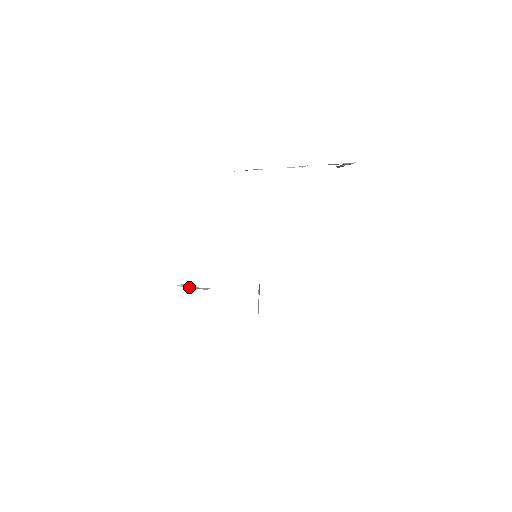
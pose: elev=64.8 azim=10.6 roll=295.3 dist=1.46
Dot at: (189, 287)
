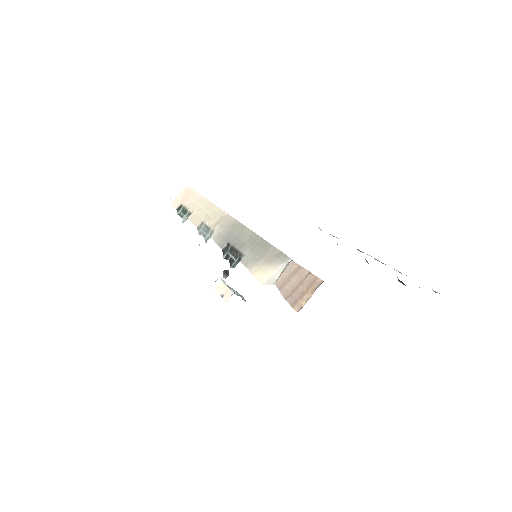
Dot at: (219, 290)
